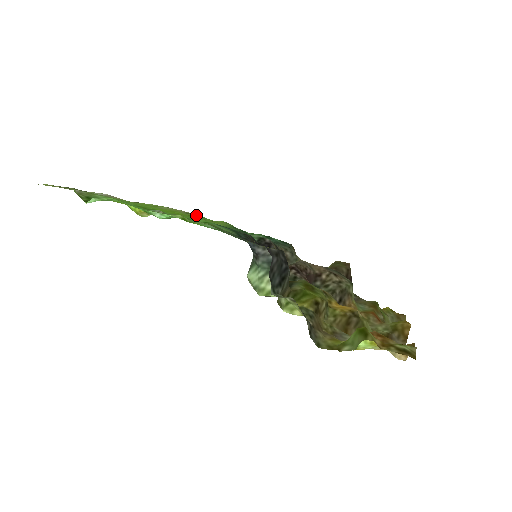
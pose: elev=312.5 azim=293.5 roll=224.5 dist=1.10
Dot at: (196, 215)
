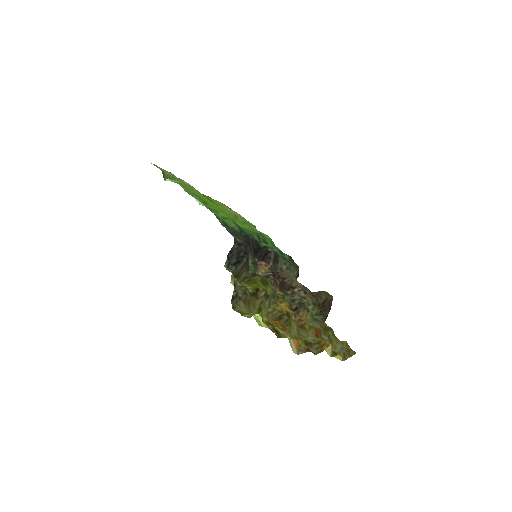
Dot at: (241, 219)
